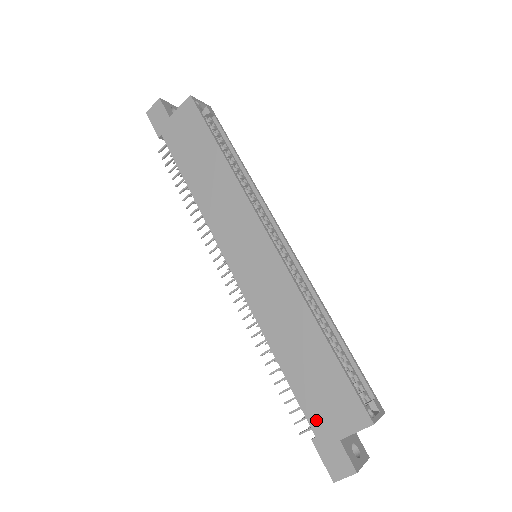
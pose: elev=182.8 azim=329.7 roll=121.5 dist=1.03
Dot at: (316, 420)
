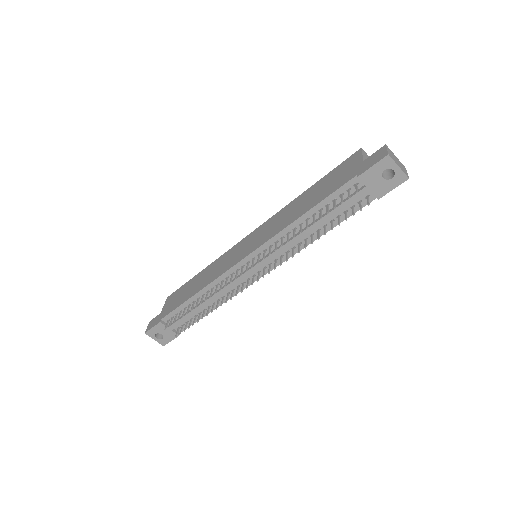
Dot at: (347, 178)
